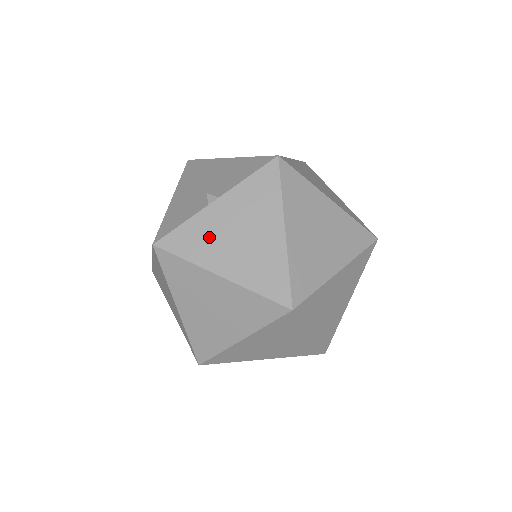
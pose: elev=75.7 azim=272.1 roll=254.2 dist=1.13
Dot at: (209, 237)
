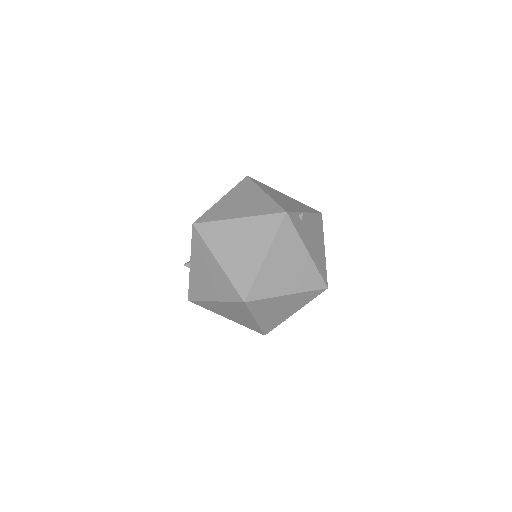
Dot at: (199, 284)
